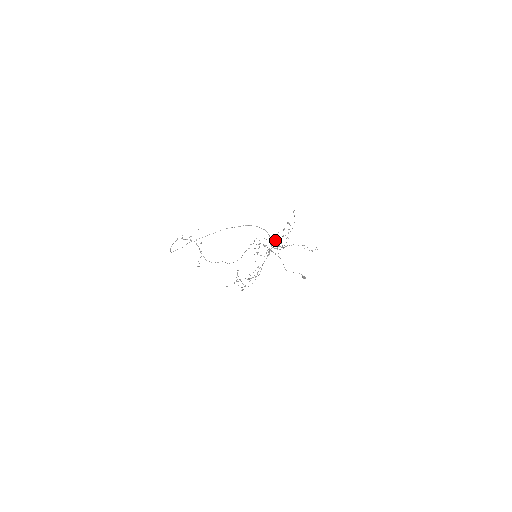
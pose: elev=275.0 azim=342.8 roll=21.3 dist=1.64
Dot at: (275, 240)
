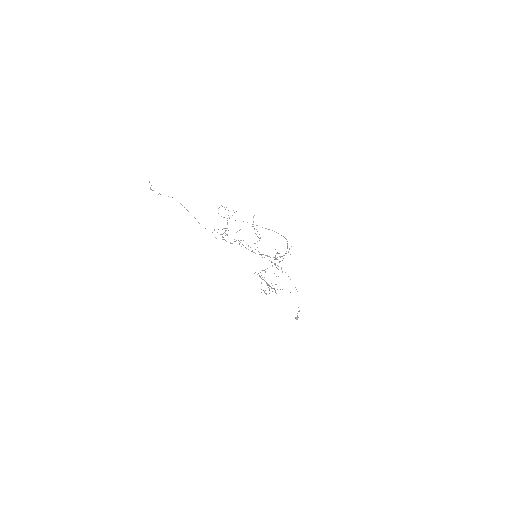
Dot at: (280, 257)
